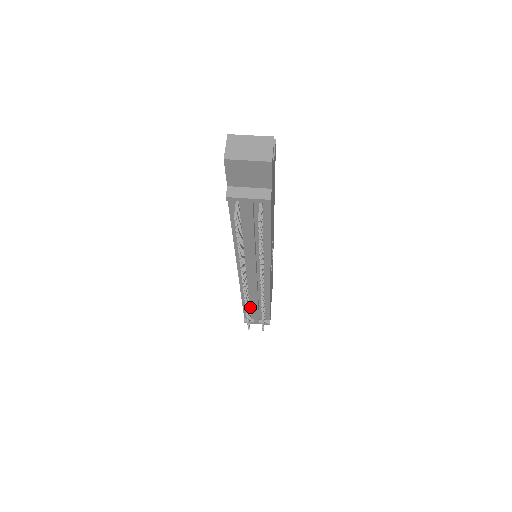
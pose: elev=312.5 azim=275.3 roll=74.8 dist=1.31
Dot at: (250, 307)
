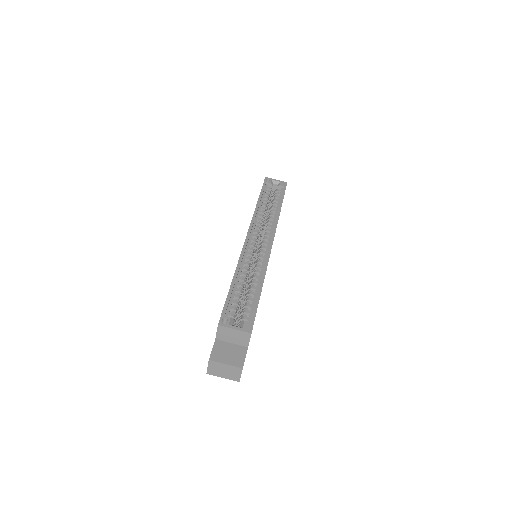
Dot at: occluded
